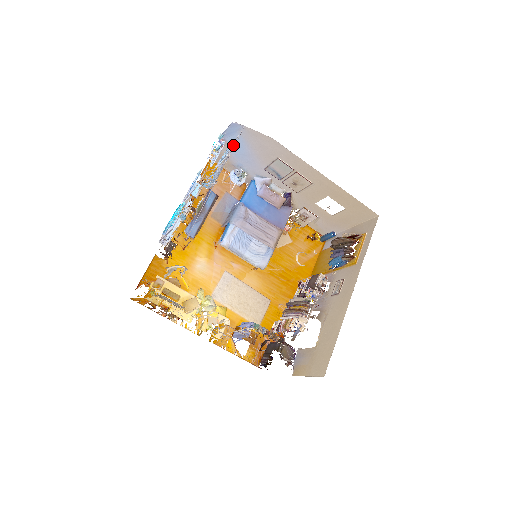
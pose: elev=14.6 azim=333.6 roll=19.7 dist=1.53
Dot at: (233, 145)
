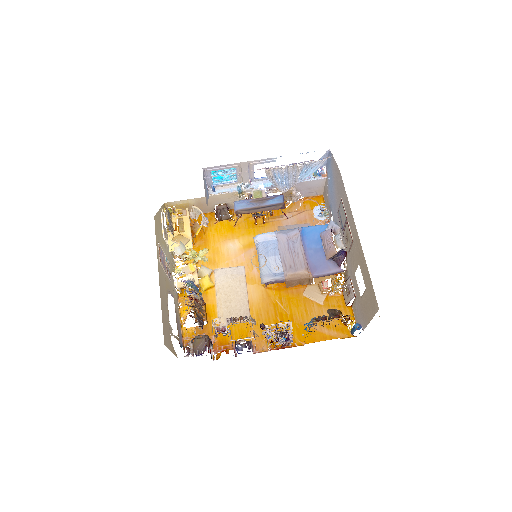
Dot at: (312, 163)
